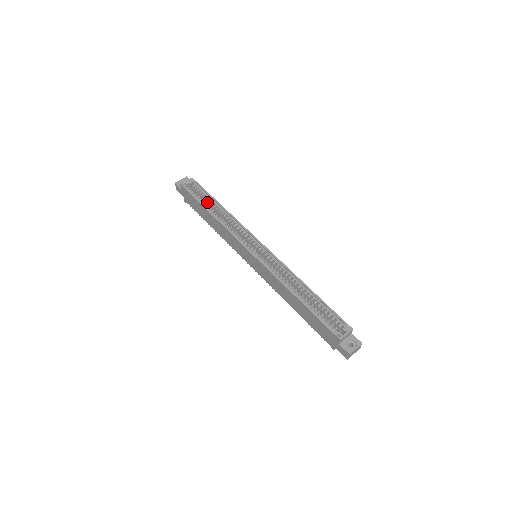
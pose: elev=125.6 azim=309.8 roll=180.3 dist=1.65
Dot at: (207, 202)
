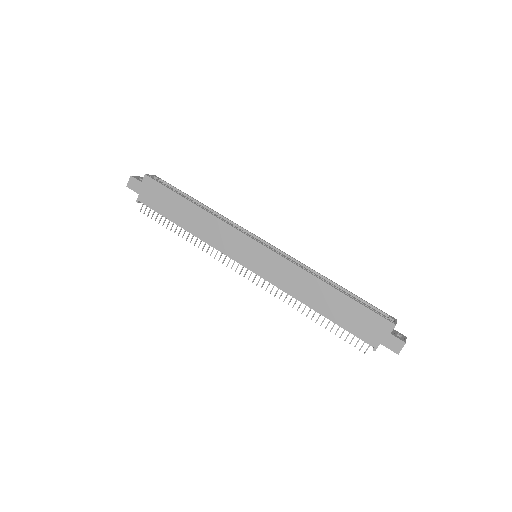
Dot at: occluded
